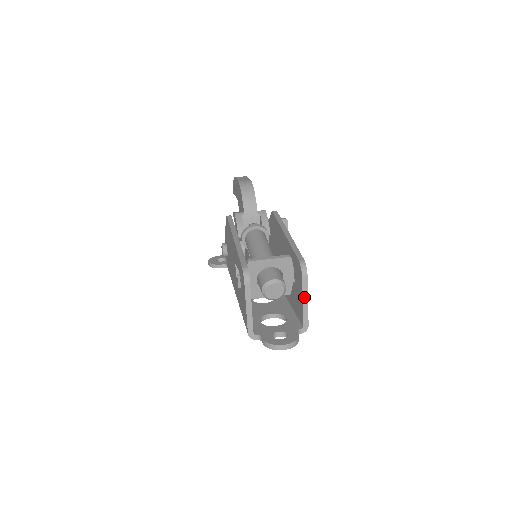
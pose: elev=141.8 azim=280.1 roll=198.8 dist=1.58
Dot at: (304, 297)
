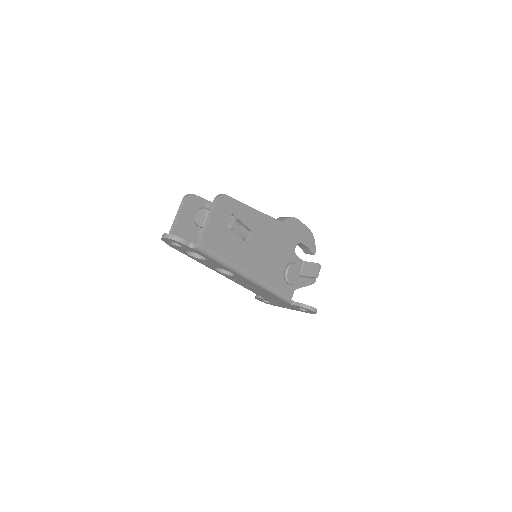
Dot at: (208, 217)
